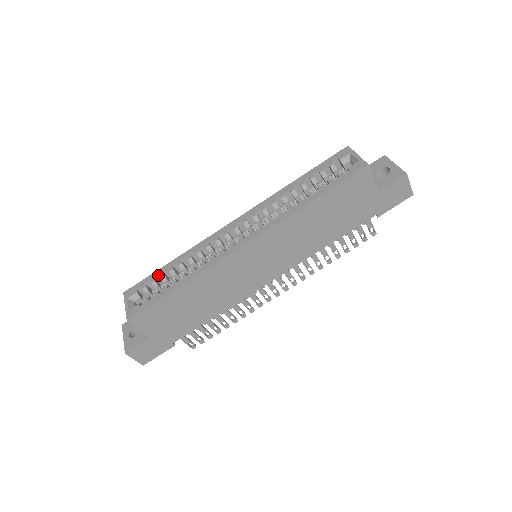
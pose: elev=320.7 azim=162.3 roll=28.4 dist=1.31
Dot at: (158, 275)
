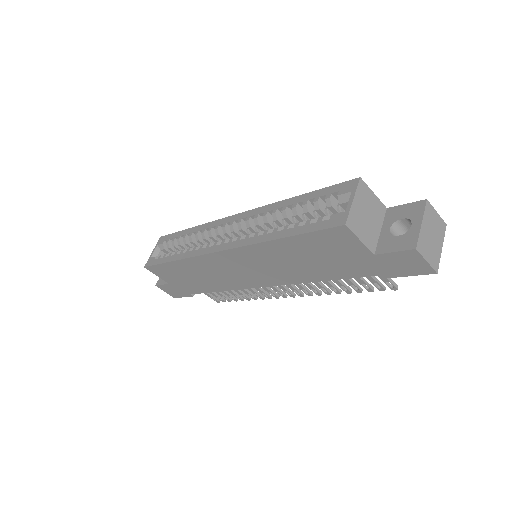
Dot at: (177, 236)
